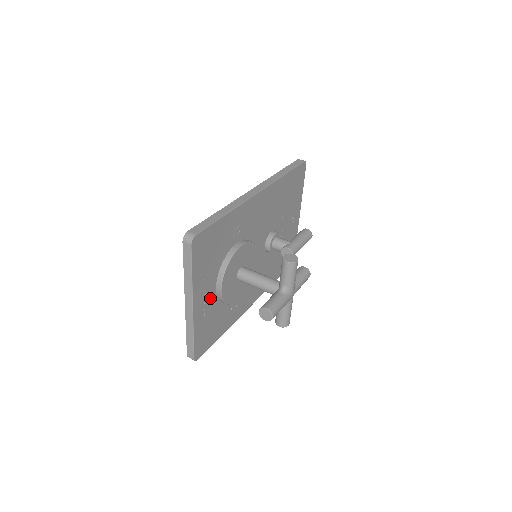
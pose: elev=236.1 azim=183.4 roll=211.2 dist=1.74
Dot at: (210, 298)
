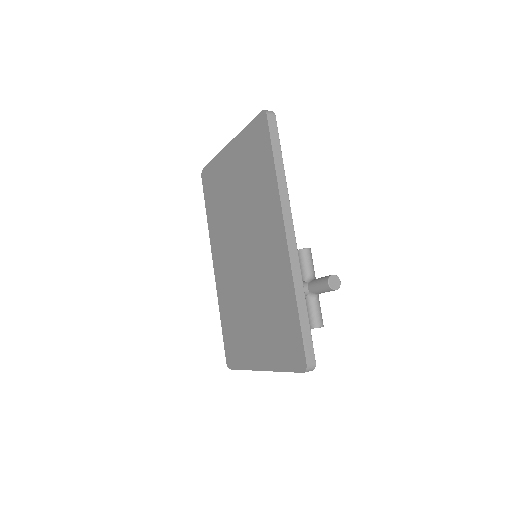
Dot at: occluded
